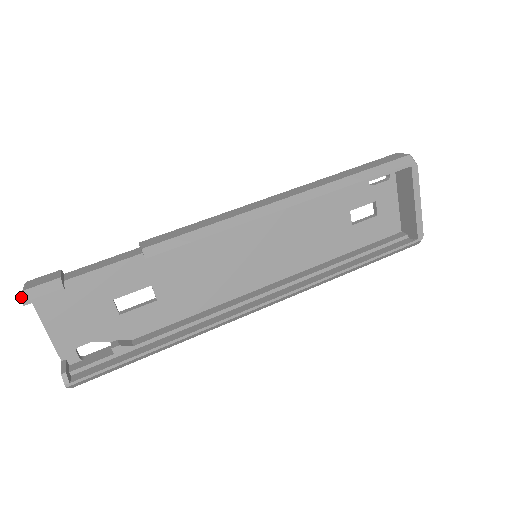
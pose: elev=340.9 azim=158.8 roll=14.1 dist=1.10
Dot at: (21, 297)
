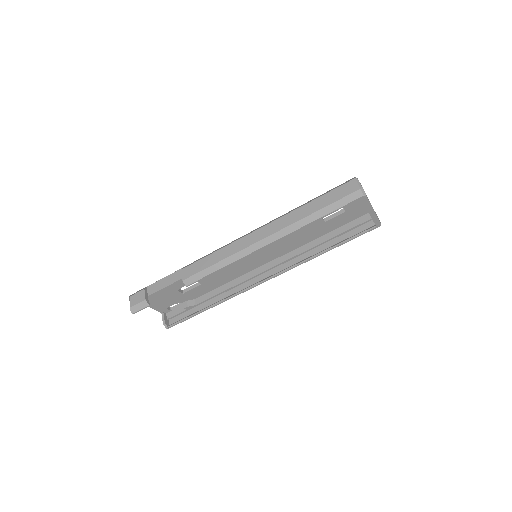
Dot at: (131, 311)
